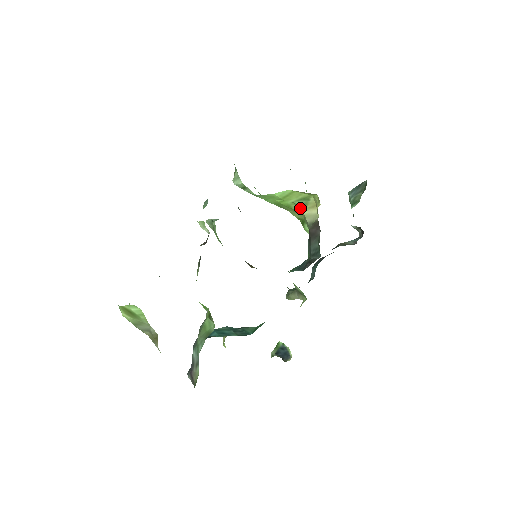
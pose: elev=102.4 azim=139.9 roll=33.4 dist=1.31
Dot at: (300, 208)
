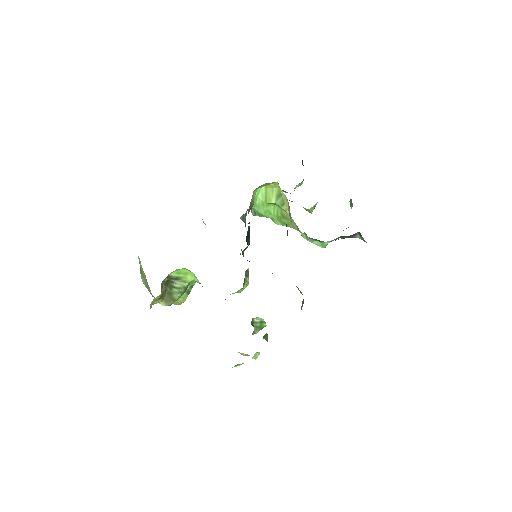
Dot at: (283, 209)
